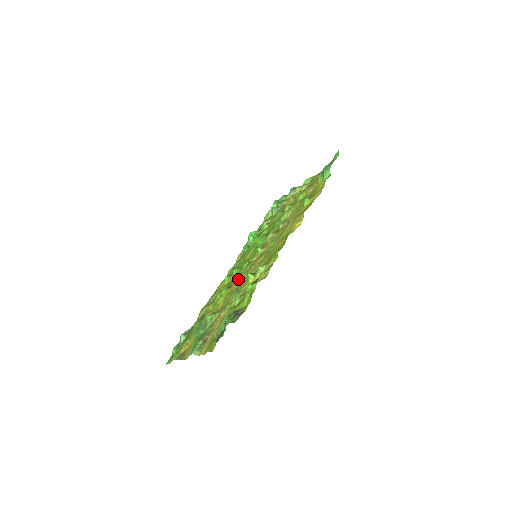
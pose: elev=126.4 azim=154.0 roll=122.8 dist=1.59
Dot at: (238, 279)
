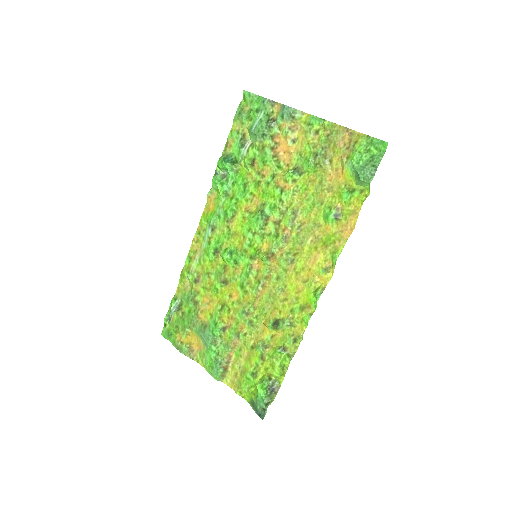
Dot at: (239, 286)
